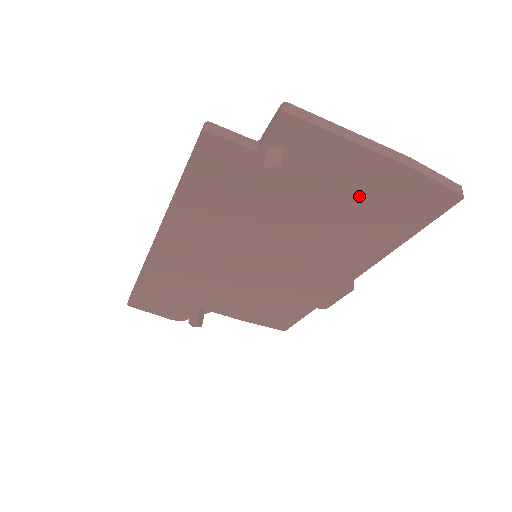
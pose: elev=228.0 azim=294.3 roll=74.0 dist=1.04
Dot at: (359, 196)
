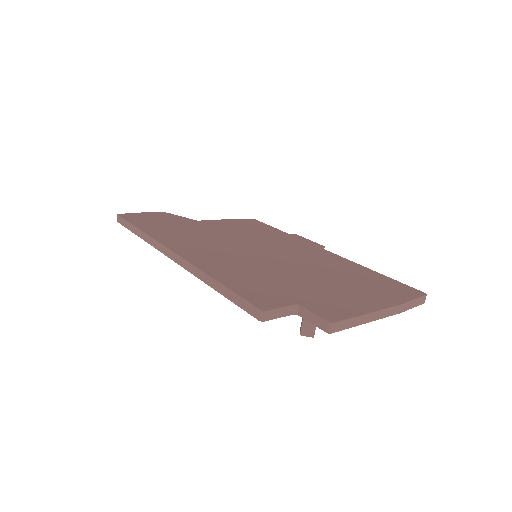
Dot at: occluded
